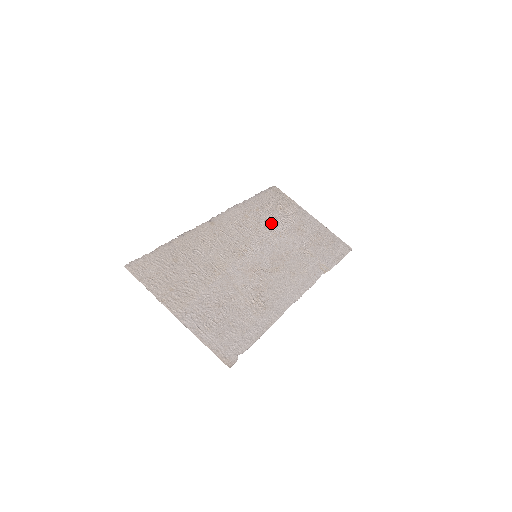
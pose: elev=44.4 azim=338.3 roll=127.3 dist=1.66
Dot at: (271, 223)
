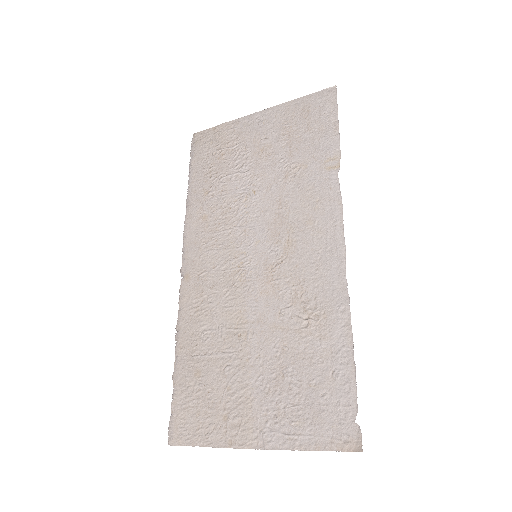
Dot at: (231, 189)
